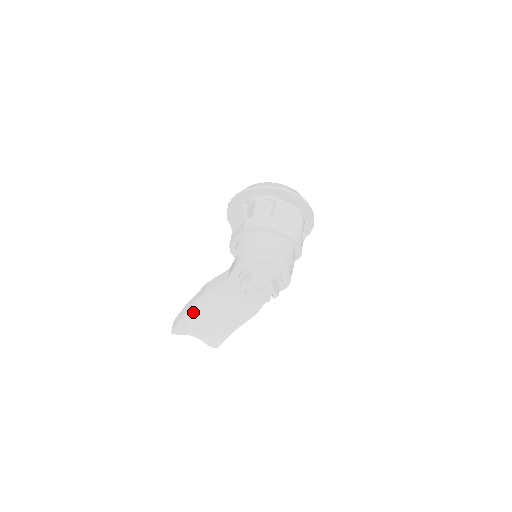
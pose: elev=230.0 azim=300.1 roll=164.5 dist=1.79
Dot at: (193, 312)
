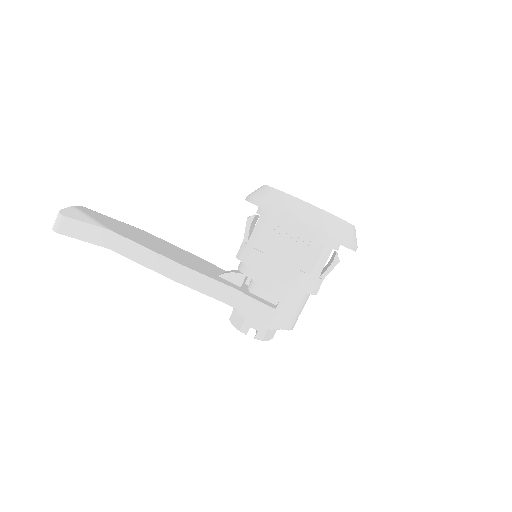
Dot at: occluded
